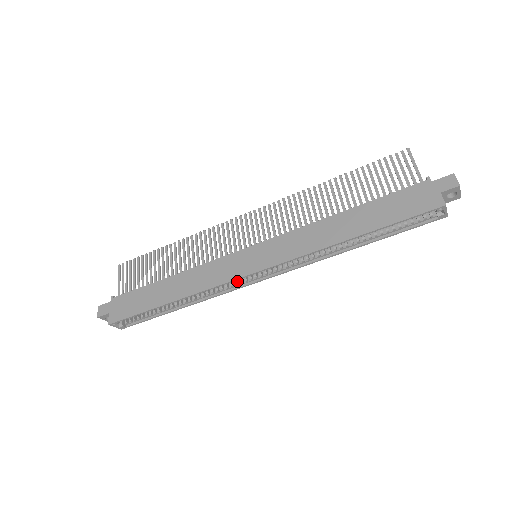
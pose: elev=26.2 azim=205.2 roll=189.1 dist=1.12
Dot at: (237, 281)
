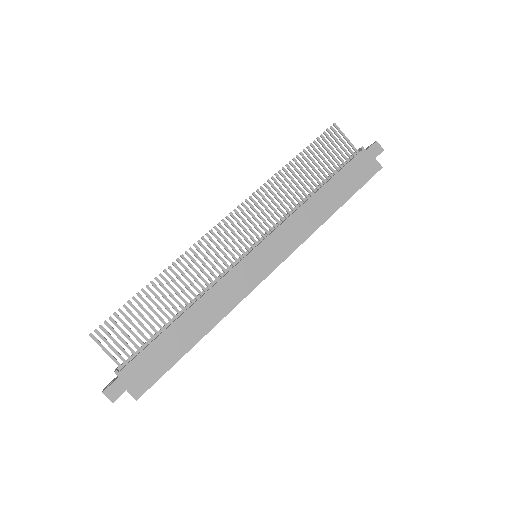
Dot at: occluded
